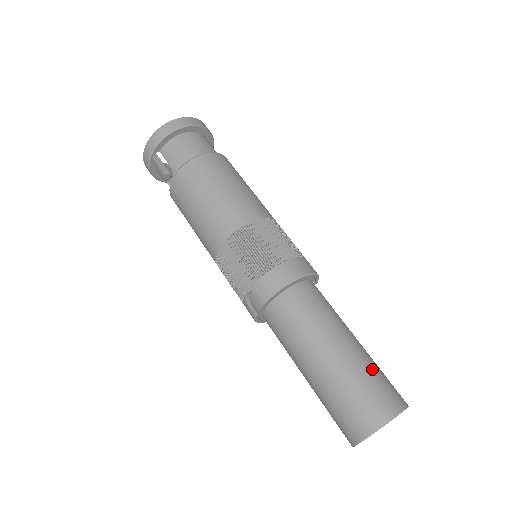
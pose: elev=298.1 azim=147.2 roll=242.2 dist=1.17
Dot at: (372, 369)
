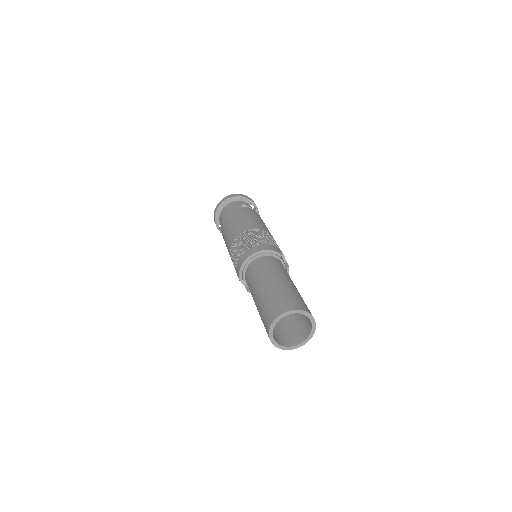
Dot at: (275, 294)
